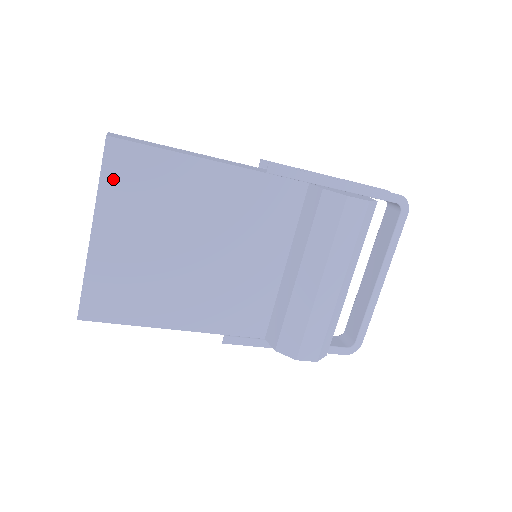
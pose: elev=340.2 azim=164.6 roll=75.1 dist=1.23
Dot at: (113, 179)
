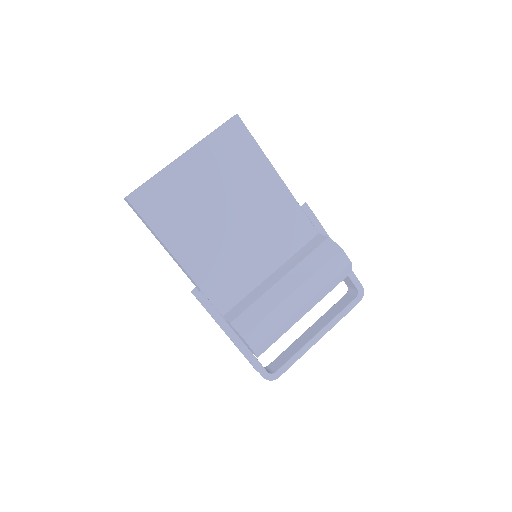
Dot at: (221, 137)
